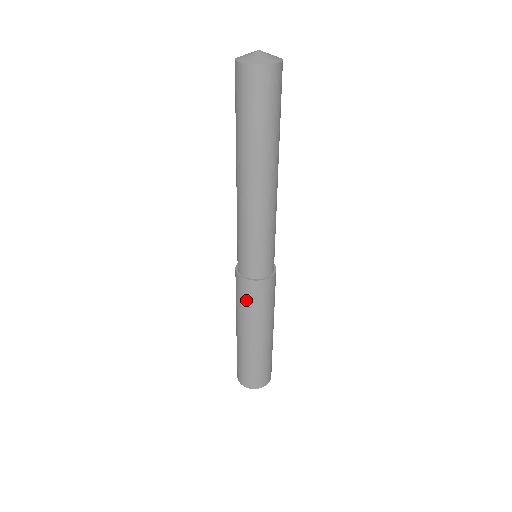
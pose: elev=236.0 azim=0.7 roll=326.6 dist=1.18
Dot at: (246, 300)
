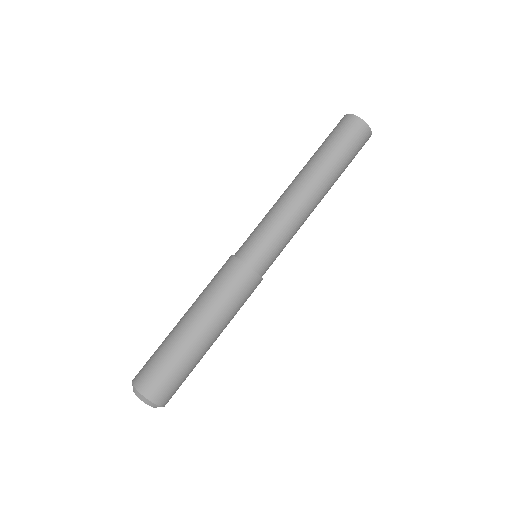
Dot at: (224, 281)
